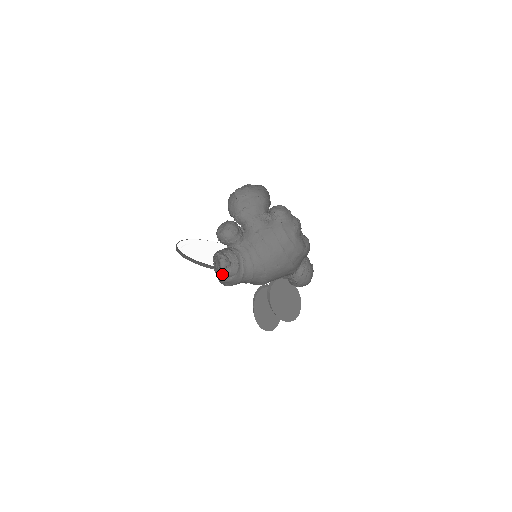
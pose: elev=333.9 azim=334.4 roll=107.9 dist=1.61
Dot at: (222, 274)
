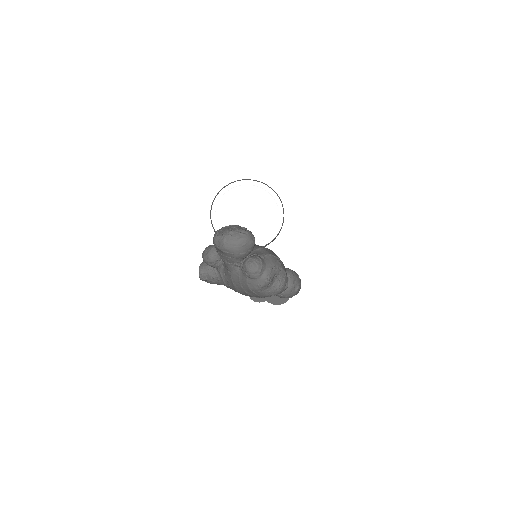
Dot at: occluded
